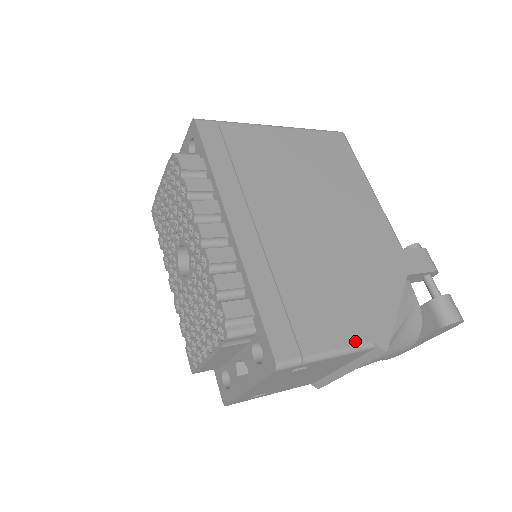
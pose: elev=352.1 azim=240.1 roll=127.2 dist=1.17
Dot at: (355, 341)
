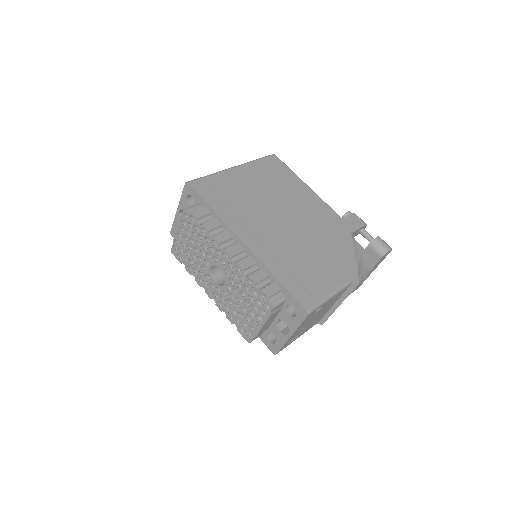
Dot at: (340, 283)
